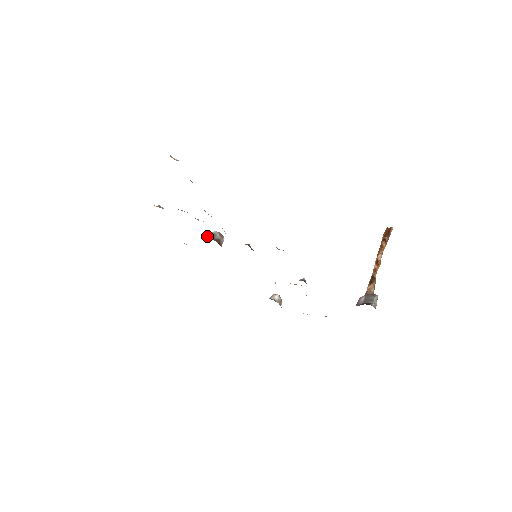
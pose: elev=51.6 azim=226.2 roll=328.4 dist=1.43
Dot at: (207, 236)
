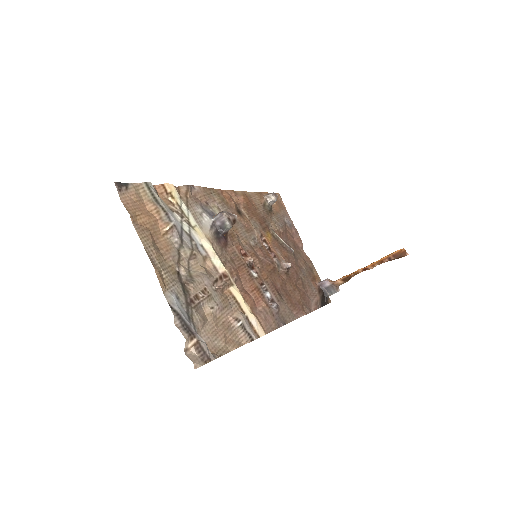
Dot at: (218, 217)
